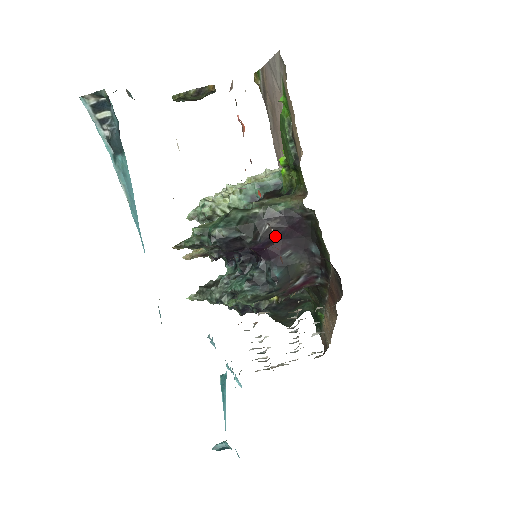
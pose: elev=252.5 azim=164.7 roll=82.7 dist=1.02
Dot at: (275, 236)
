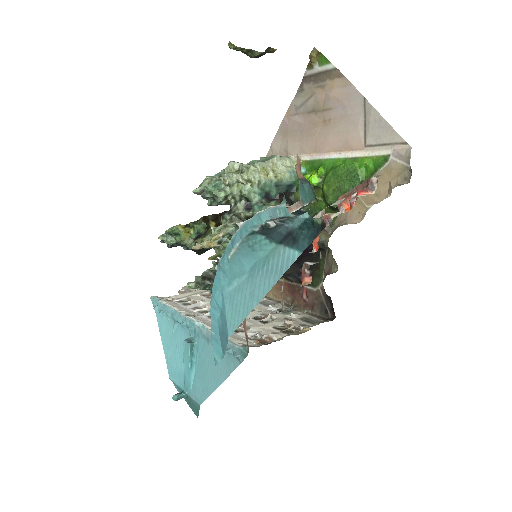
Dot at: (307, 277)
